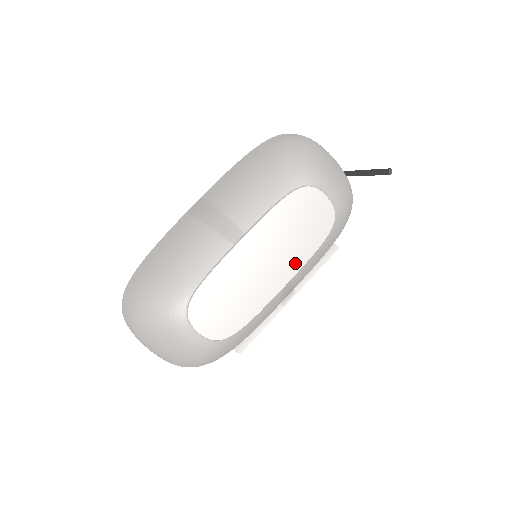
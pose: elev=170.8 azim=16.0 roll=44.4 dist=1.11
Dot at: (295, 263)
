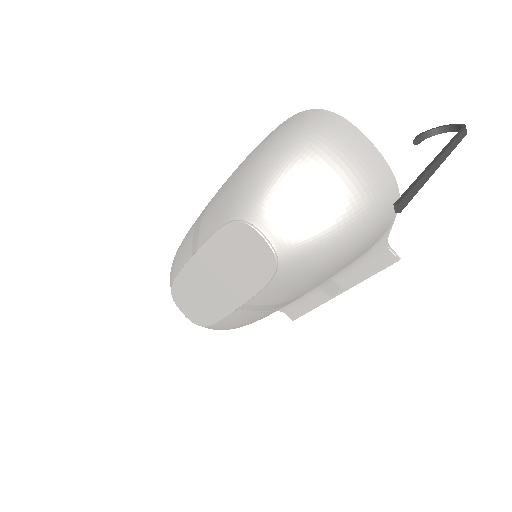
Dot at: (243, 292)
